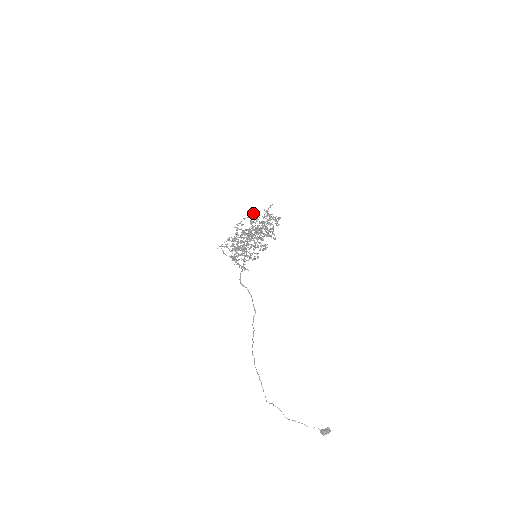
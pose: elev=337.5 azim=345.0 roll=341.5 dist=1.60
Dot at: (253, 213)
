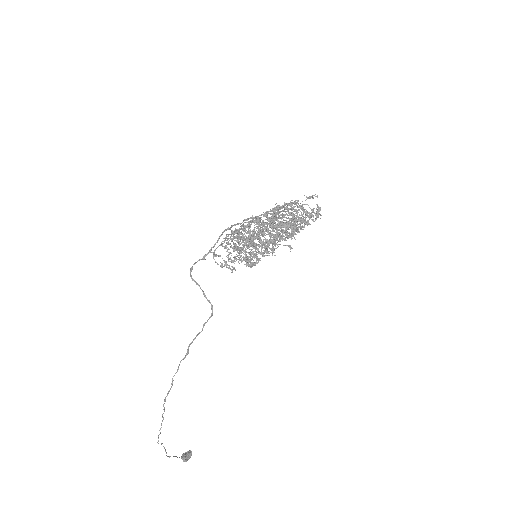
Dot at: occluded
